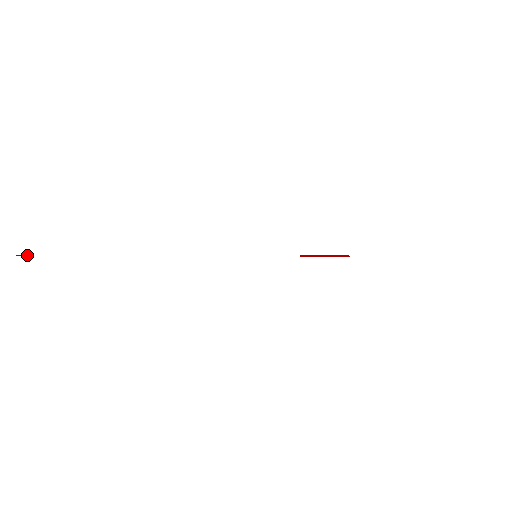
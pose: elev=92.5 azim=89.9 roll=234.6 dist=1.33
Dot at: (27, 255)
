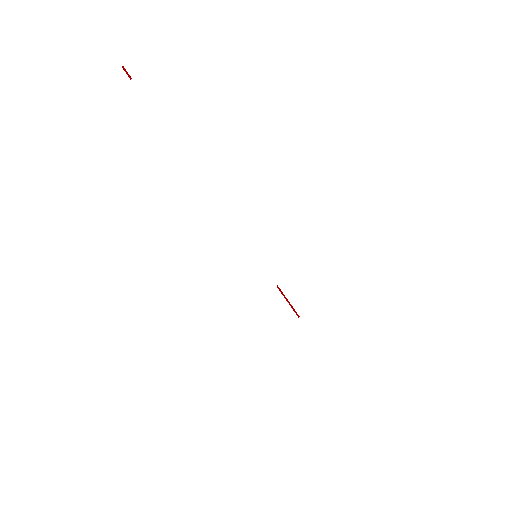
Dot at: (130, 76)
